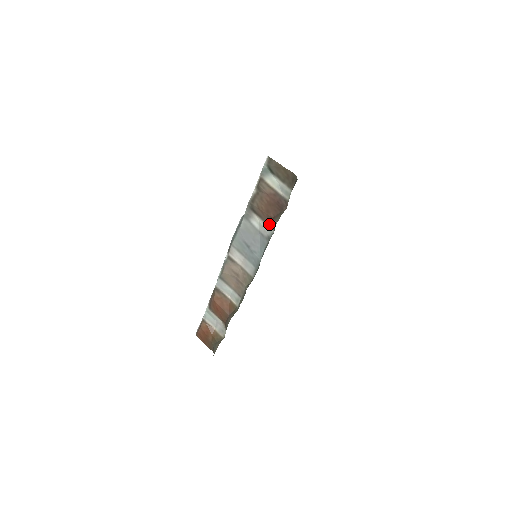
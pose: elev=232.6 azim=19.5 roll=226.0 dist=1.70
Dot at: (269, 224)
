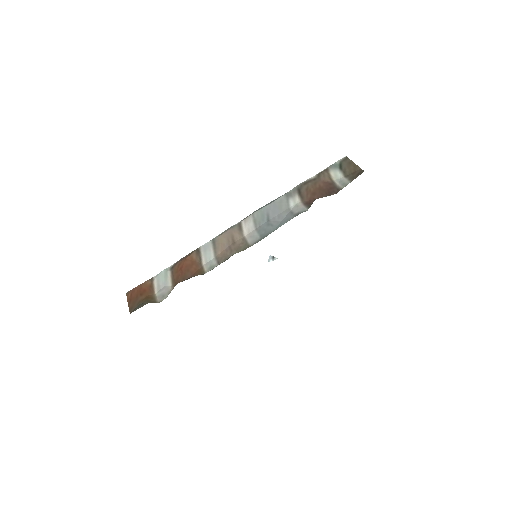
Dot at: (307, 204)
